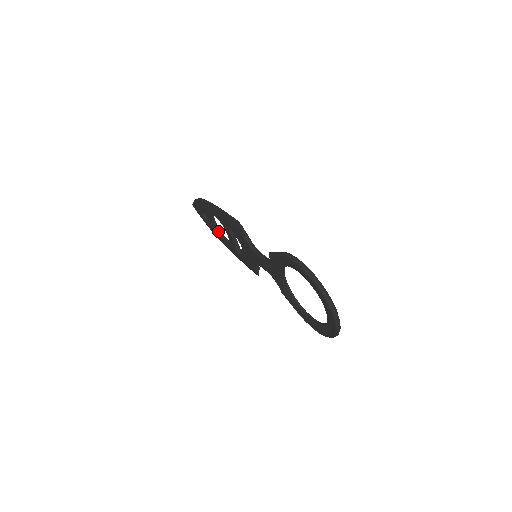
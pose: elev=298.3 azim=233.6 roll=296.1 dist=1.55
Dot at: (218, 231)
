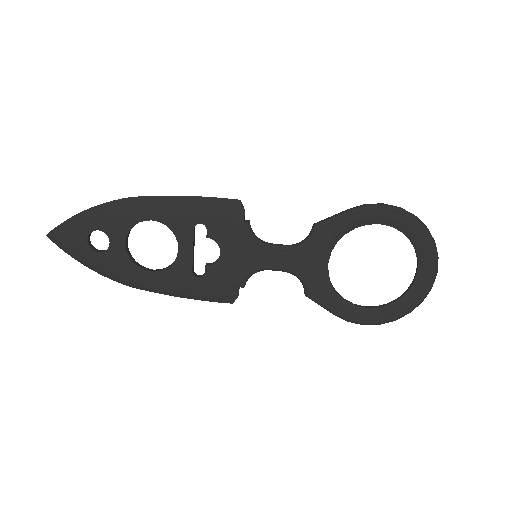
Dot at: (132, 259)
